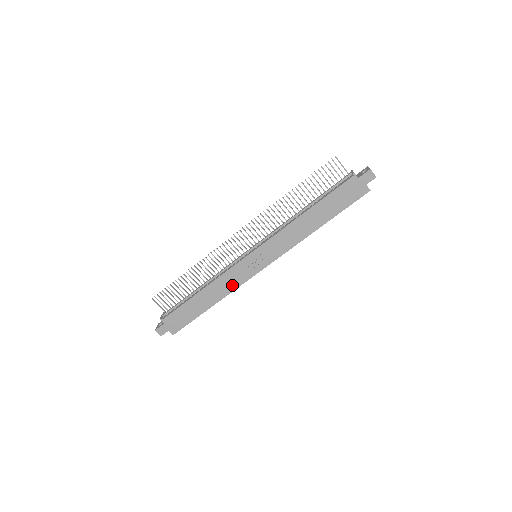
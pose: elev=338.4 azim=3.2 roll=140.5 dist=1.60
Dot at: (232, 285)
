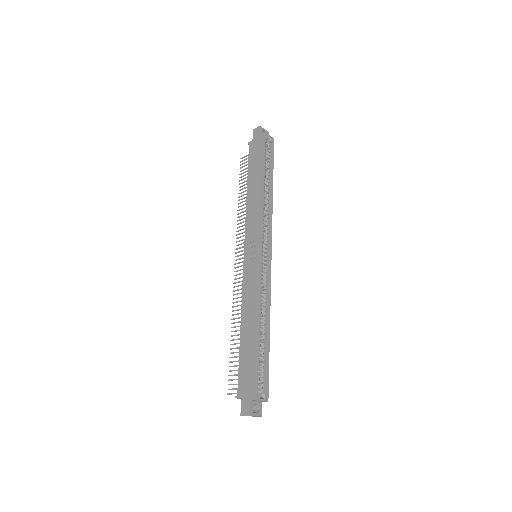
Dot at: (255, 291)
